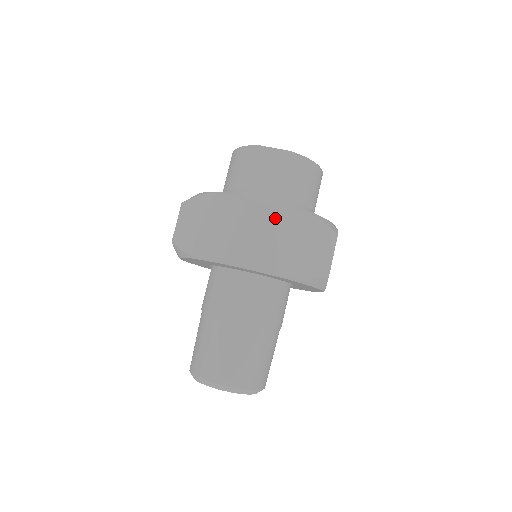
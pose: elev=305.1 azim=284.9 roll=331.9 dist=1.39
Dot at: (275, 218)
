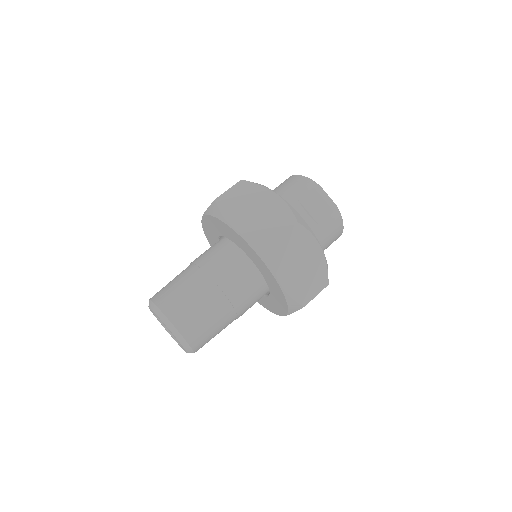
Dot at: (305, 241)
